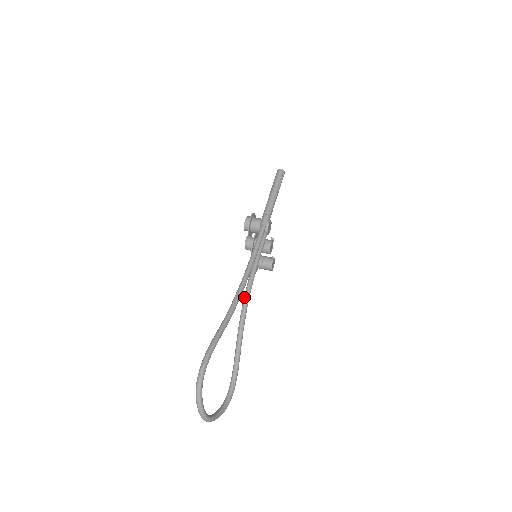
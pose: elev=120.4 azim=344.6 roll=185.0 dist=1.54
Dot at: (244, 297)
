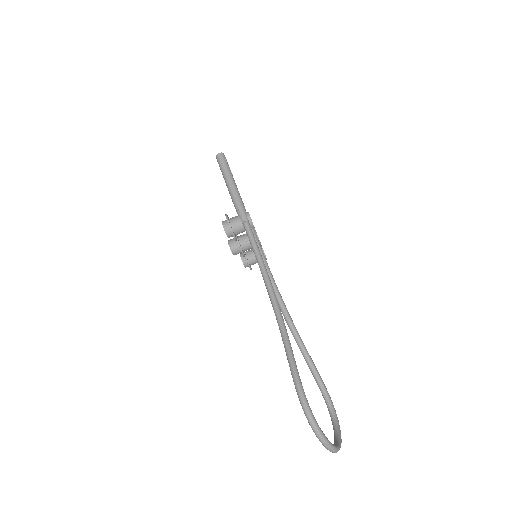
Dot at: (279, 305)
